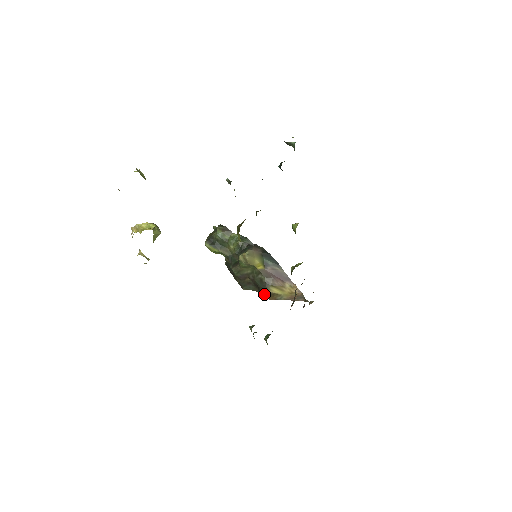
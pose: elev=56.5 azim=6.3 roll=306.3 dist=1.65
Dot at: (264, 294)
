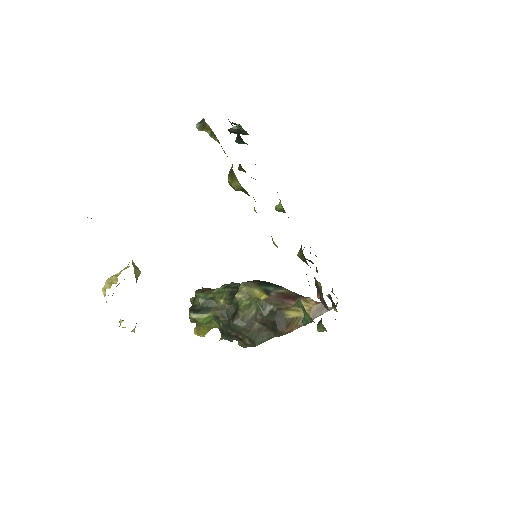
Dot at: (283, 325)
